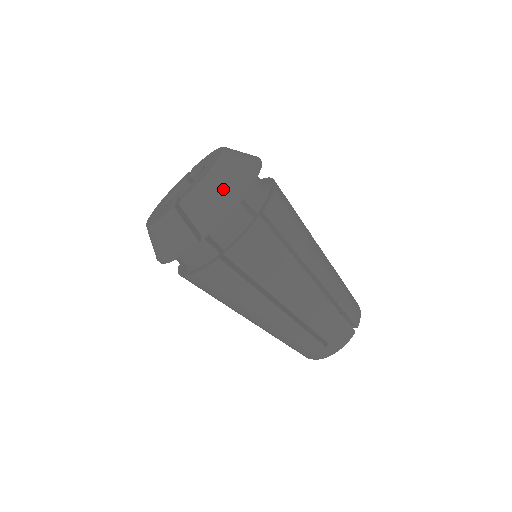
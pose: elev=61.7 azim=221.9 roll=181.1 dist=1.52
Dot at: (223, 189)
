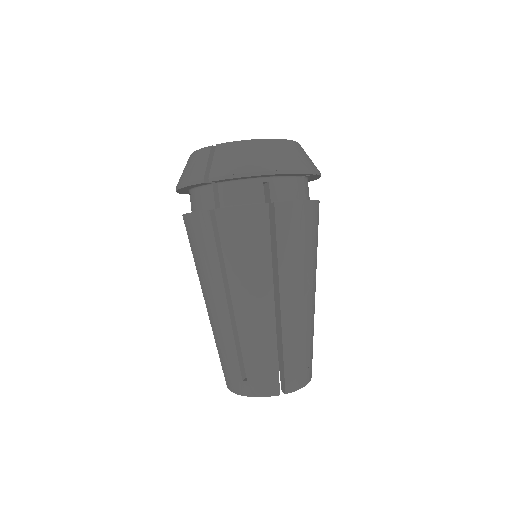
Dot at: (257, 157)
